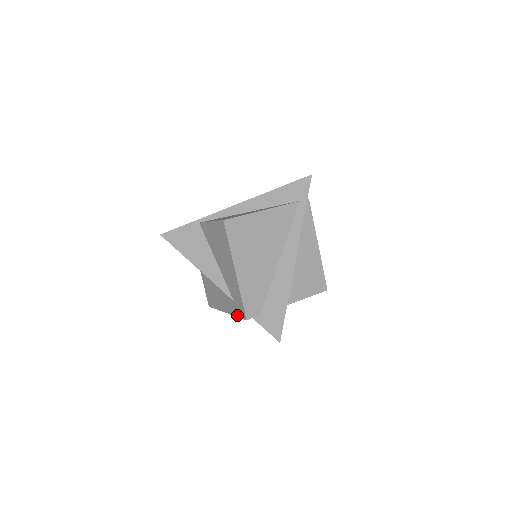
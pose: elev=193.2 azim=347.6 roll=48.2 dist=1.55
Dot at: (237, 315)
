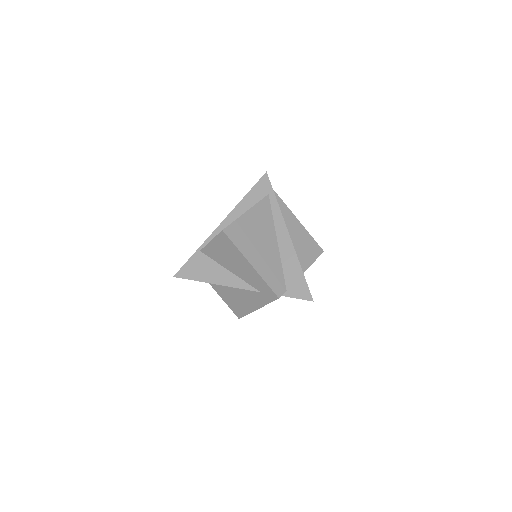
Dot at: (269, 302)
